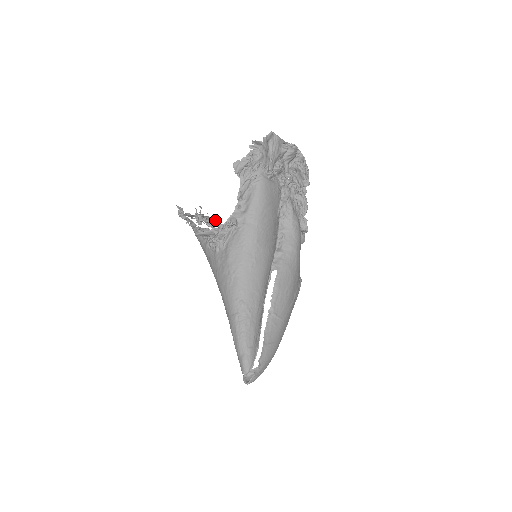
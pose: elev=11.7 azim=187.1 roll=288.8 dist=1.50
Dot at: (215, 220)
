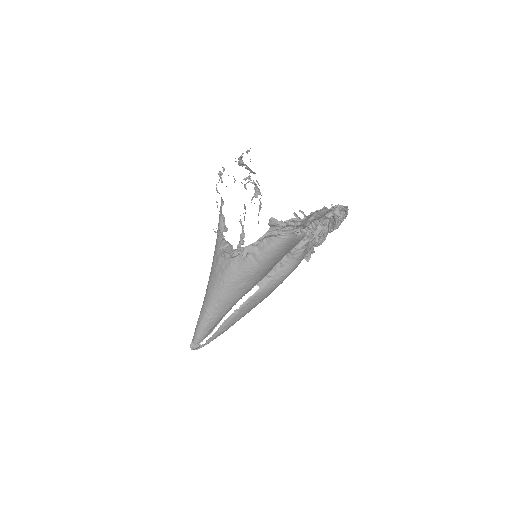
Dot at: occluded
